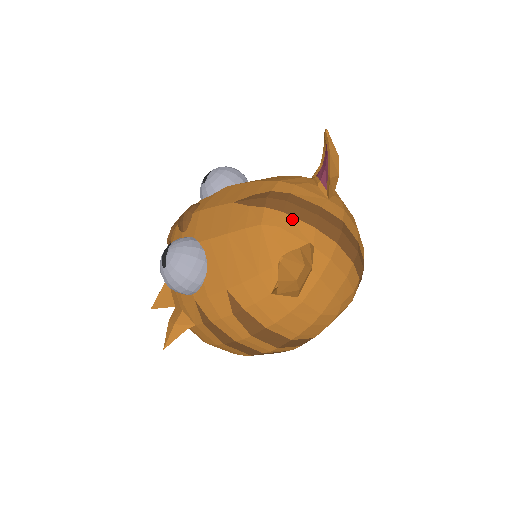
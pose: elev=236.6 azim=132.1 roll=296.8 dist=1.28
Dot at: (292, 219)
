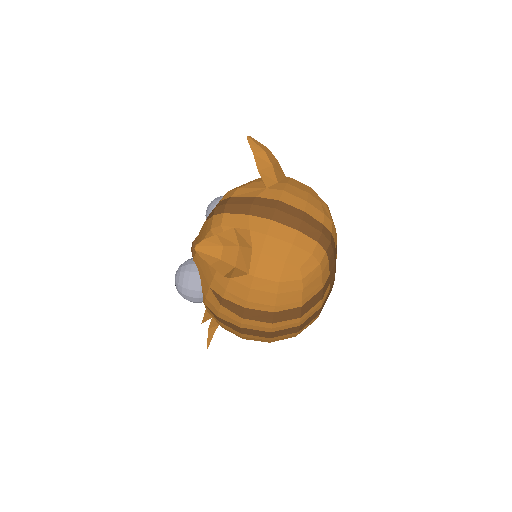
Dot at: (230, 216)
